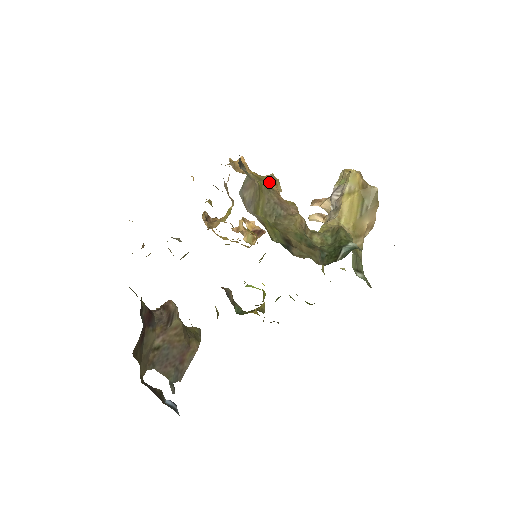
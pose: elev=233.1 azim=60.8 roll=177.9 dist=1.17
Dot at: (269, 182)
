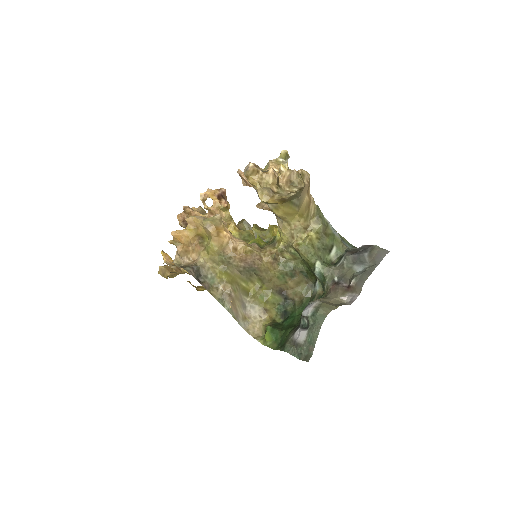
Dot at: (217, 246)
